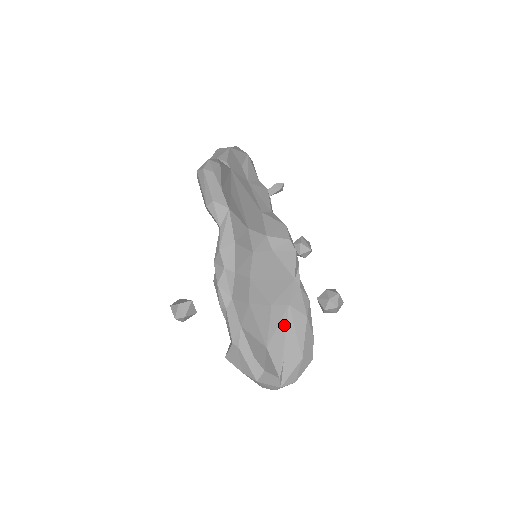
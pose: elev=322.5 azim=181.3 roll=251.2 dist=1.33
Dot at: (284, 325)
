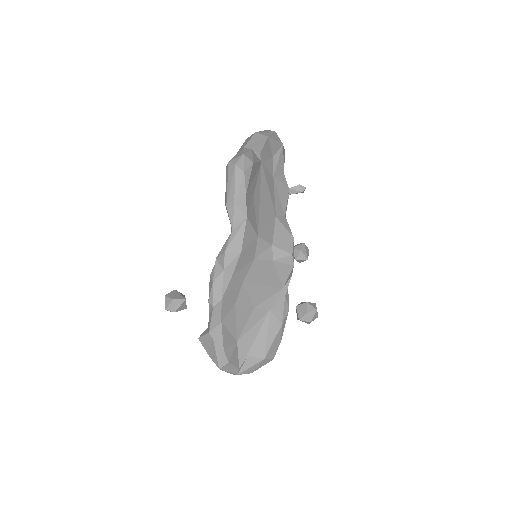
Dot at: (259, 326)
